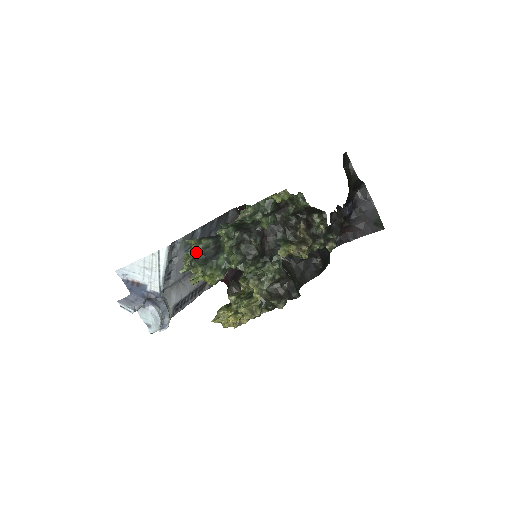
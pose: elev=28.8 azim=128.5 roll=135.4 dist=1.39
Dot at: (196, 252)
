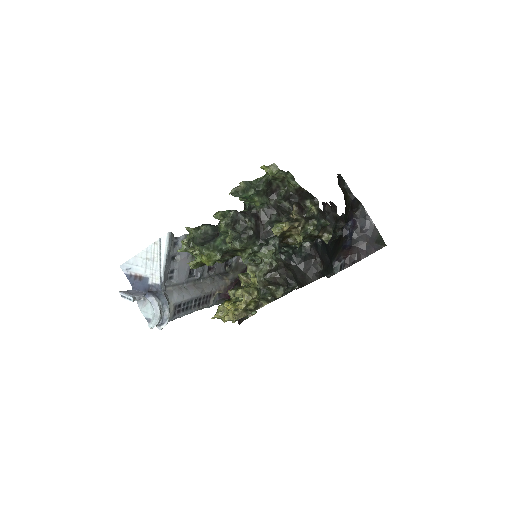
Dot at: (195, 236)
